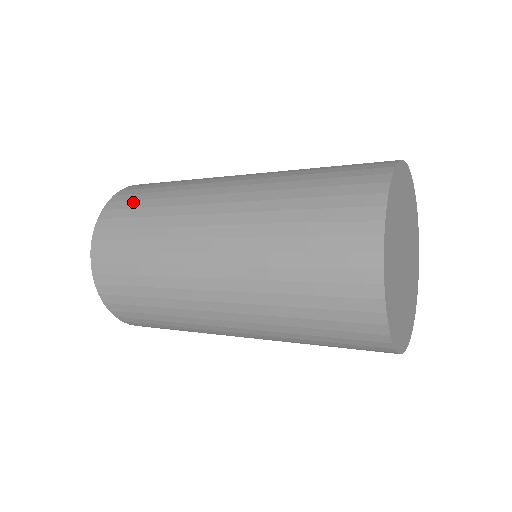
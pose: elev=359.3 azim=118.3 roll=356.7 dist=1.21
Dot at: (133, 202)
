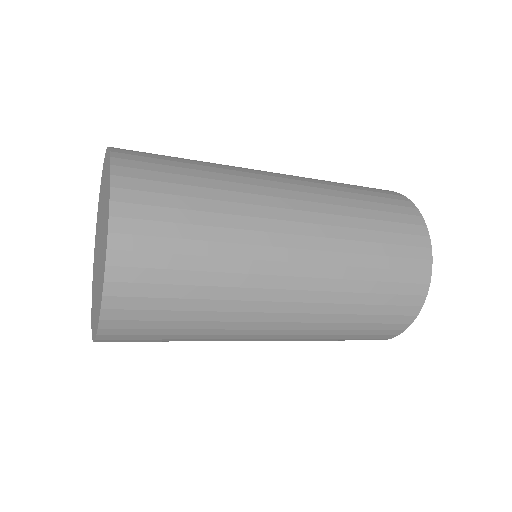
Dot at: (158, 156)
